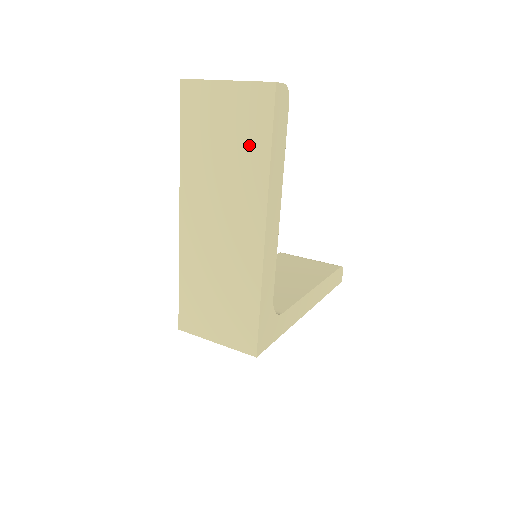
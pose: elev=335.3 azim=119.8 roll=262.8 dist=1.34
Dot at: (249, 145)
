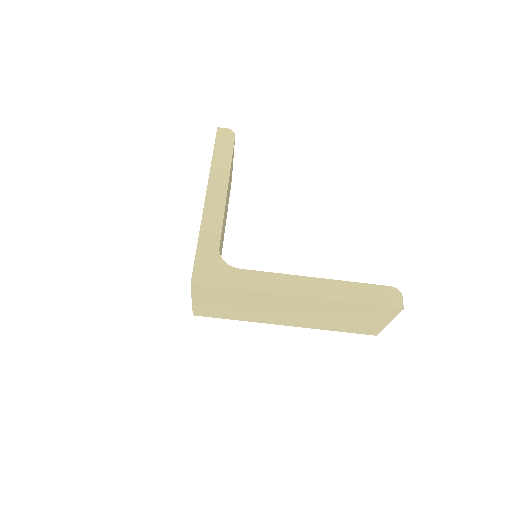
Dot at: occluded
